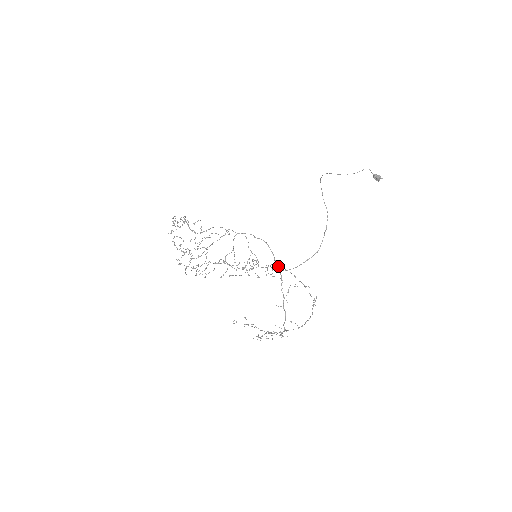
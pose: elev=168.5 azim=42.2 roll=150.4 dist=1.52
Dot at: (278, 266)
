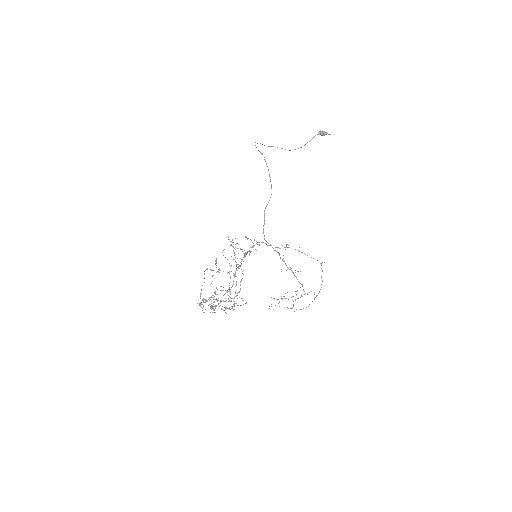
Dot at: (272, 247)
